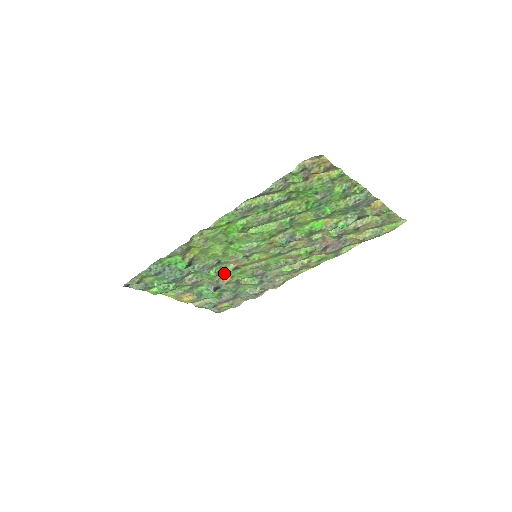
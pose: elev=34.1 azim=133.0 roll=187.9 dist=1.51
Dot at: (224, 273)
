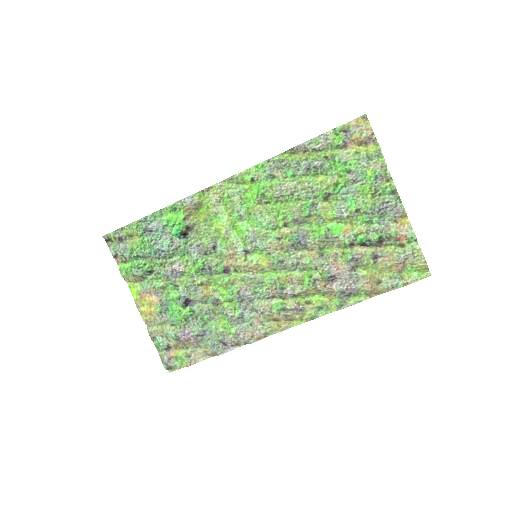
Dot at: (210, 275)
